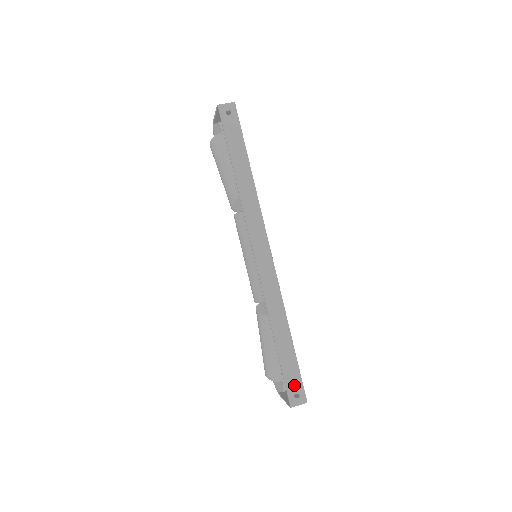
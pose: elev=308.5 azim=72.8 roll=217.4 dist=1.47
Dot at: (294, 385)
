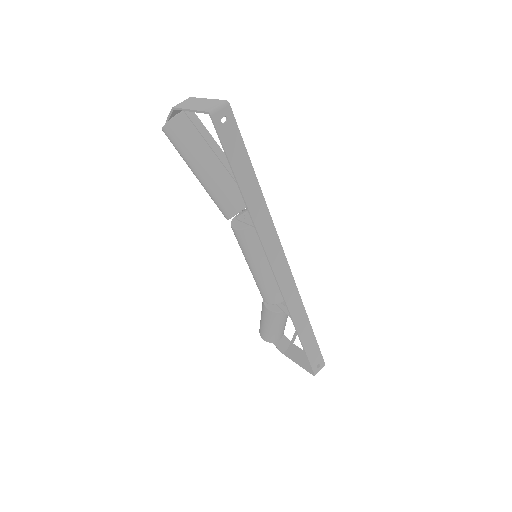
Dot at: (316, 360)
